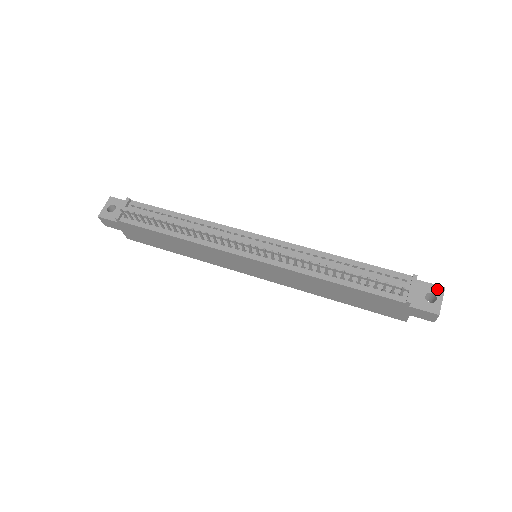
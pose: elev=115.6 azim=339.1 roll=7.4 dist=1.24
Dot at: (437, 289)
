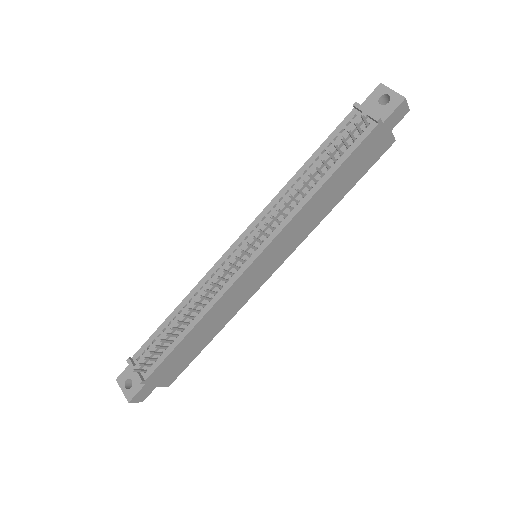
Dot at: (378, 91)
